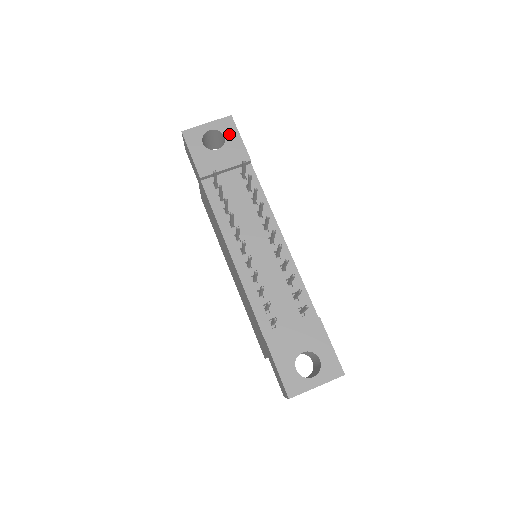
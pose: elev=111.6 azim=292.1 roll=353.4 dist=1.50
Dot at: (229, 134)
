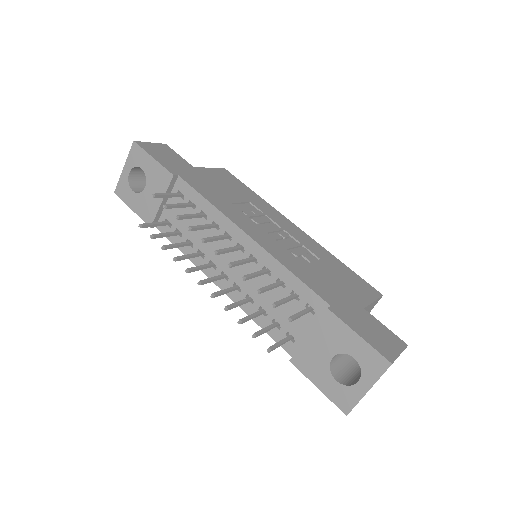
Dot at: (143, 163)
